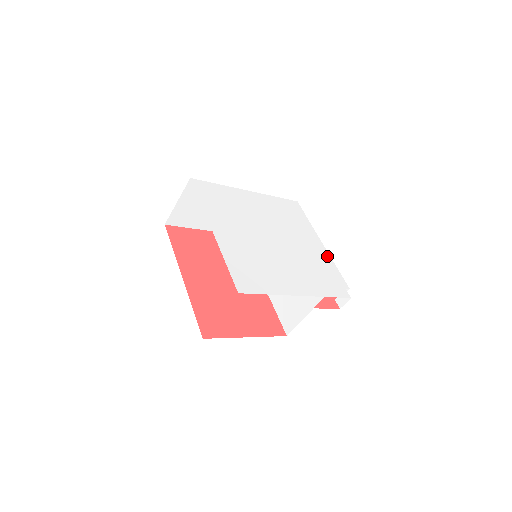
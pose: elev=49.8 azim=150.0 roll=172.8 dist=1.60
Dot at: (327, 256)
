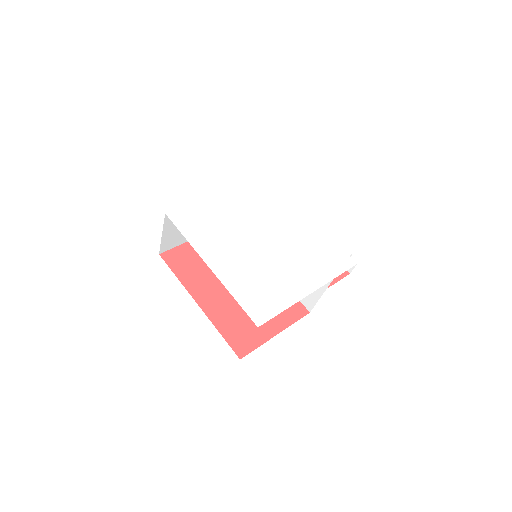
Dot at: (322, 226)
